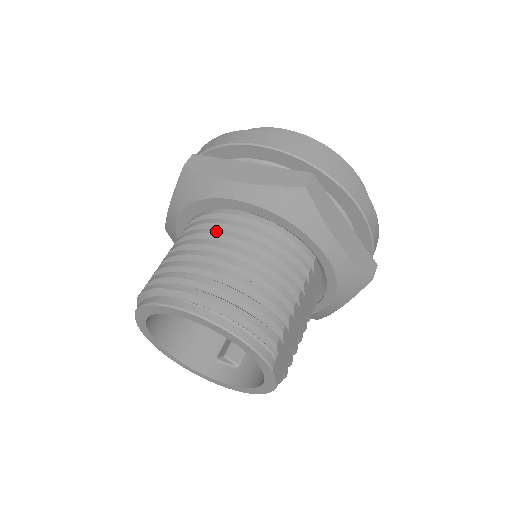
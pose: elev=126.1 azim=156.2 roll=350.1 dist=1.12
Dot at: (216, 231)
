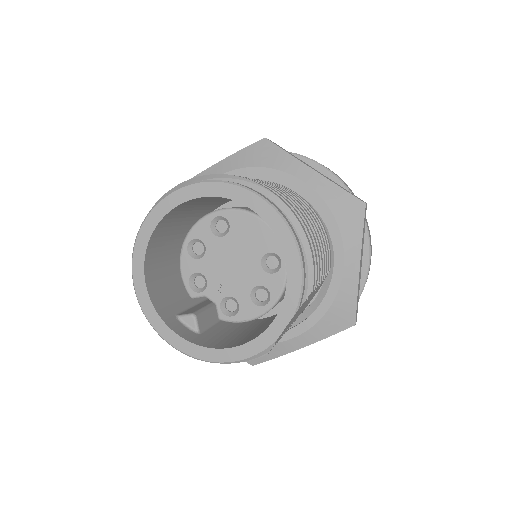
Dot at: (281, 187)
